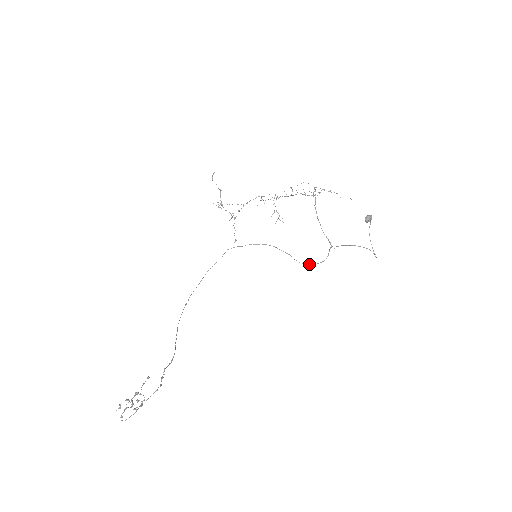
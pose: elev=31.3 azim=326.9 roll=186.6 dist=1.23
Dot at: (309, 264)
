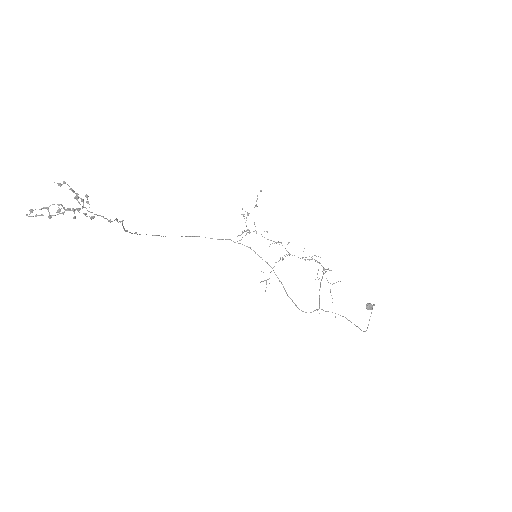
Dot at: occluded
